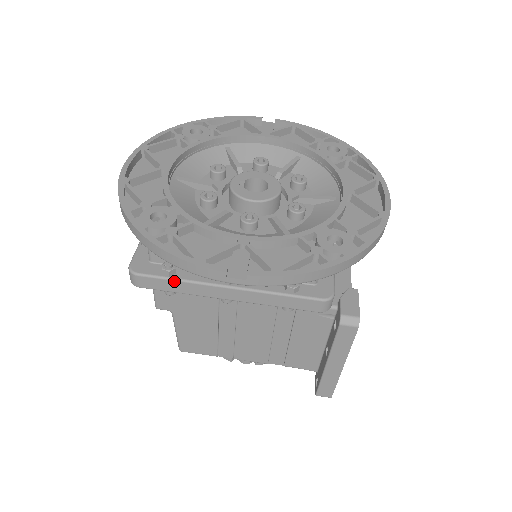
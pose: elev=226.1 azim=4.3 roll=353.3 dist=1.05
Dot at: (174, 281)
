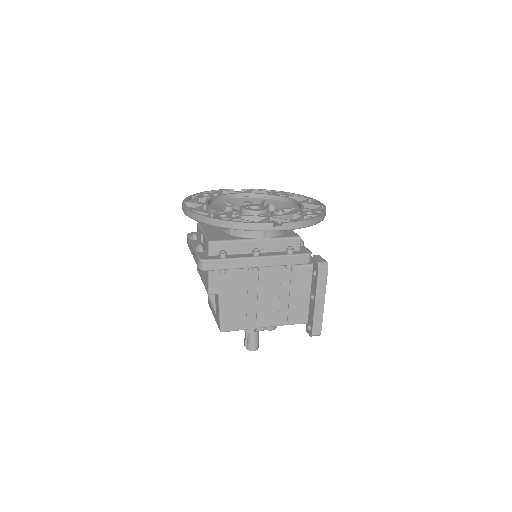
Dot at: (228, 260)
